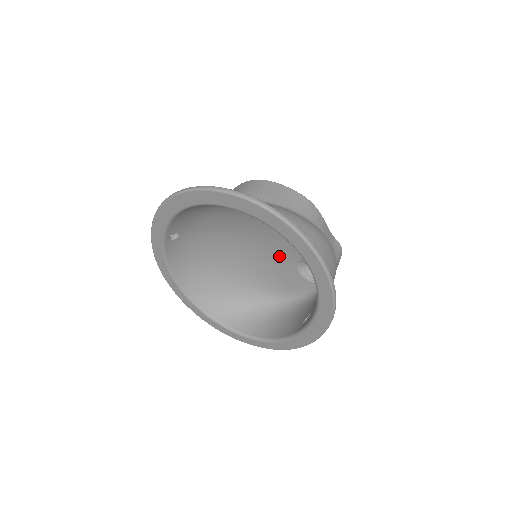
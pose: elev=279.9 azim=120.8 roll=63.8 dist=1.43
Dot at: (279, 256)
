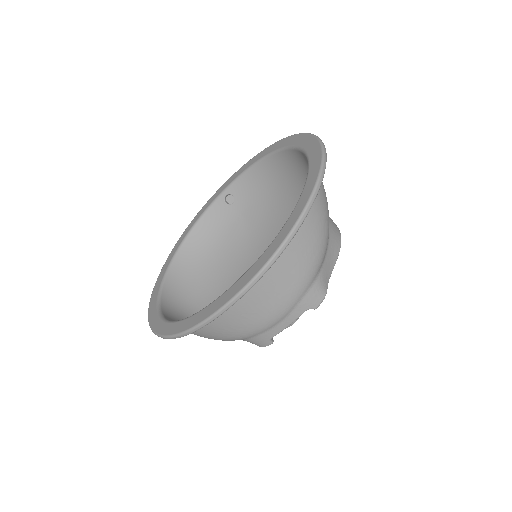
Dot at: occluded
